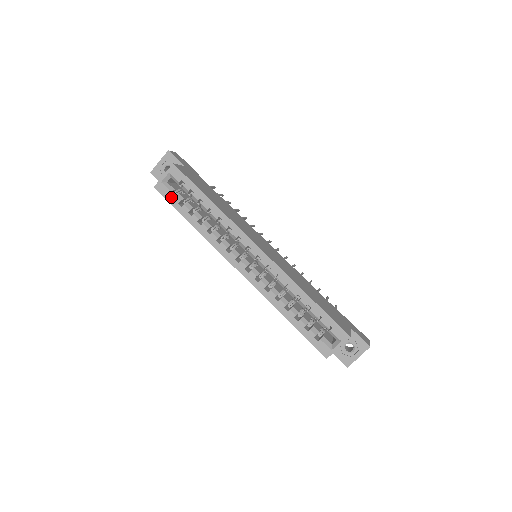
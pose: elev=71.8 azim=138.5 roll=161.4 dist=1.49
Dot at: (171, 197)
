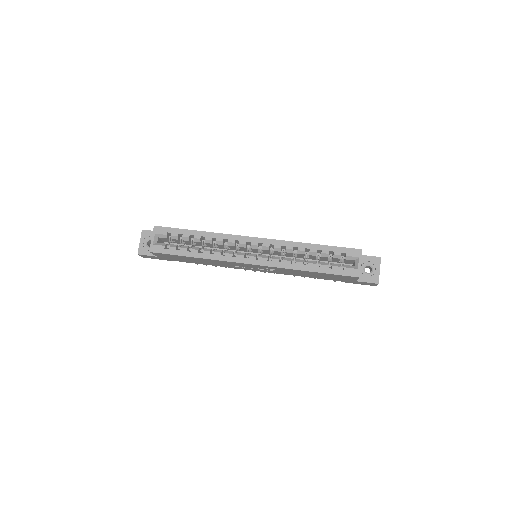
Dot at: (167, 249)
